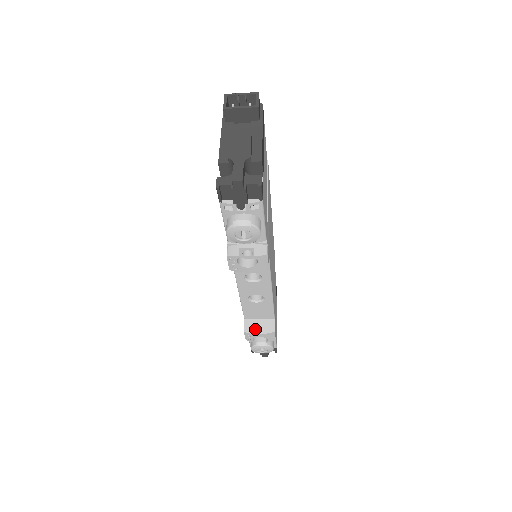
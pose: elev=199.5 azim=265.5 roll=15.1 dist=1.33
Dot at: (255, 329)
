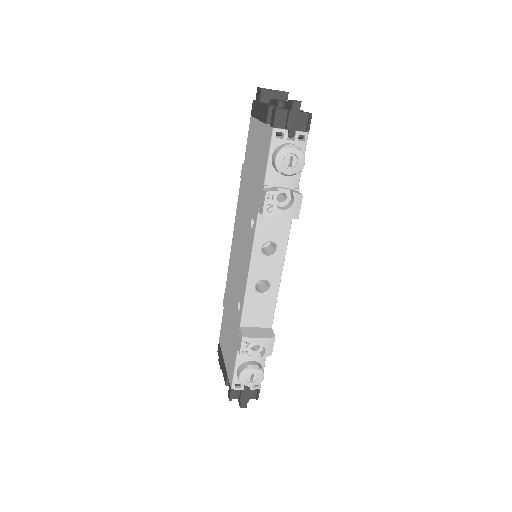
Dot at: (254, 334)
